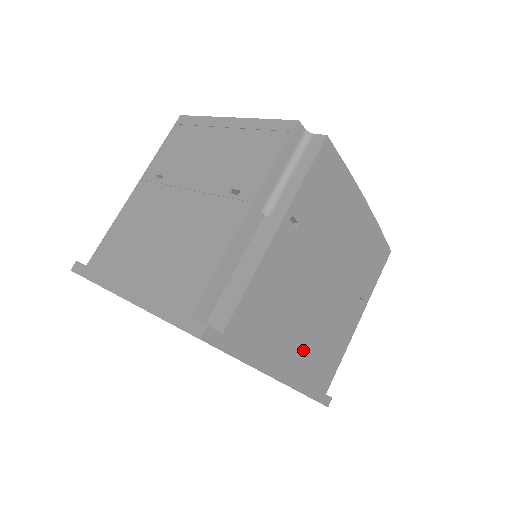
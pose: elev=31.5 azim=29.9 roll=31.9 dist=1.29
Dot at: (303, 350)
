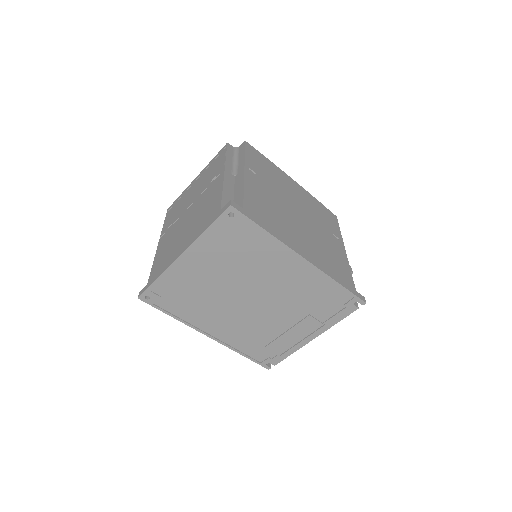
Dot at: (311, 248)
